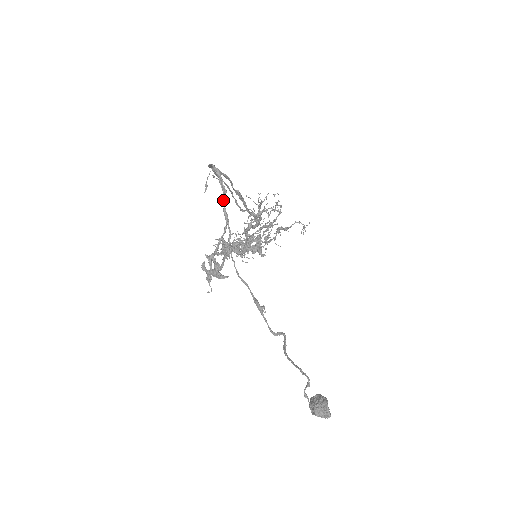
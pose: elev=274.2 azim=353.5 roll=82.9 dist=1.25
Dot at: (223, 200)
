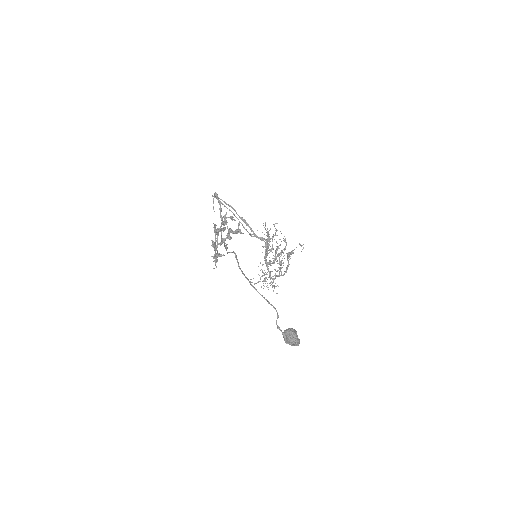
Dot at: (220, 209)
